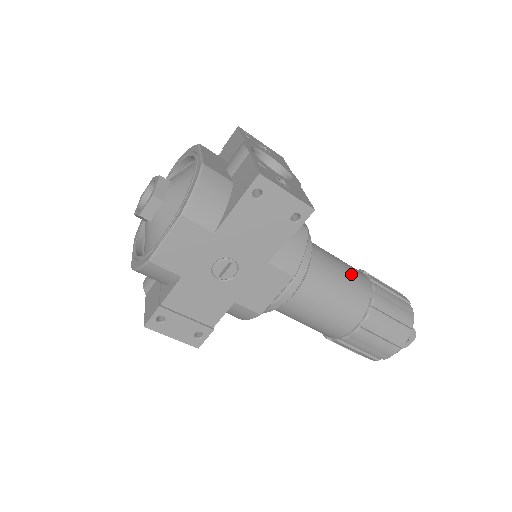
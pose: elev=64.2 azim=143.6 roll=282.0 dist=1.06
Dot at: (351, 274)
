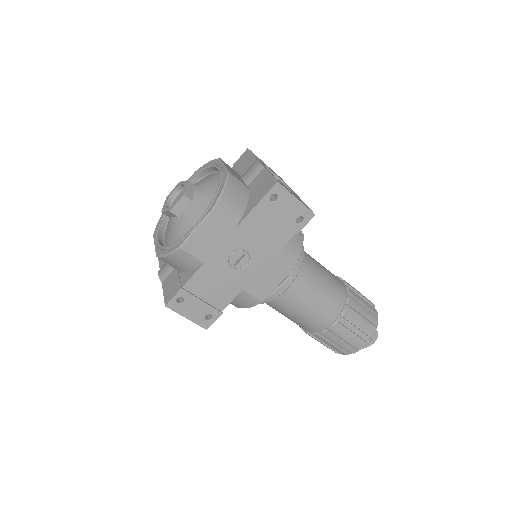
Dot at: (331, 277)
